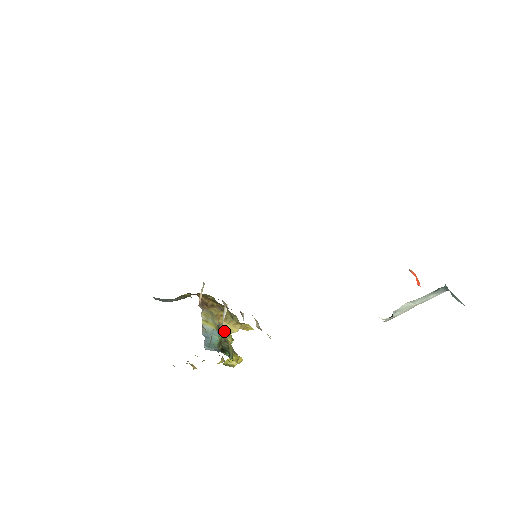
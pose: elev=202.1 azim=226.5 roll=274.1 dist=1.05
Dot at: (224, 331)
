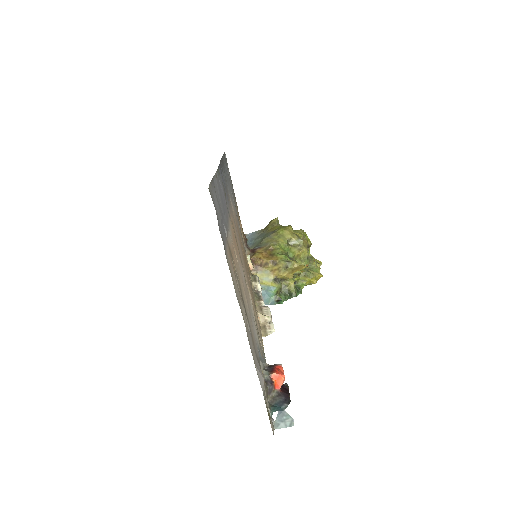
Dot at: (283, 279)
